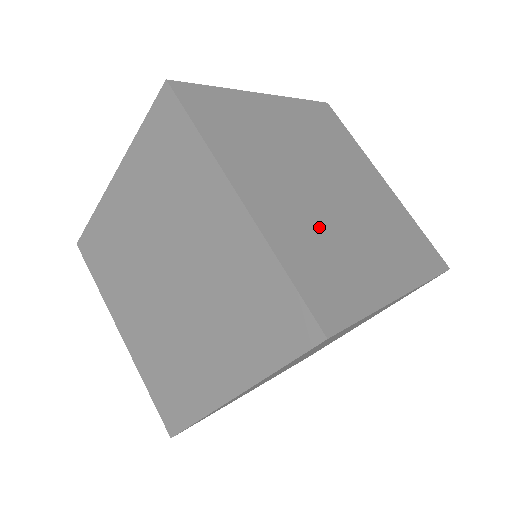
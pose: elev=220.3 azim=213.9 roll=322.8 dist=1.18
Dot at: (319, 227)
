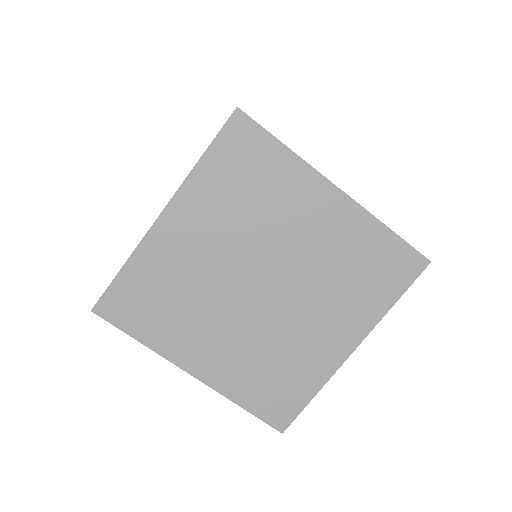
Dot at: (261, 346)
